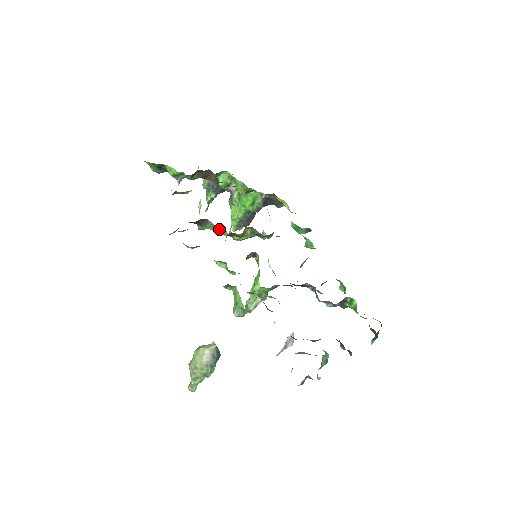
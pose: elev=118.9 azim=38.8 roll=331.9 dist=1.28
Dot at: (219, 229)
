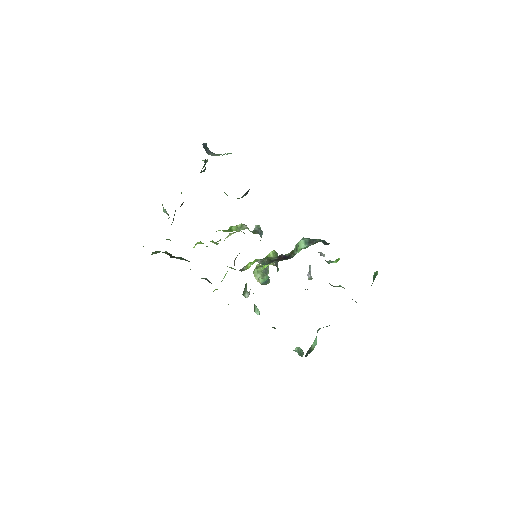
Dot at: occluded
